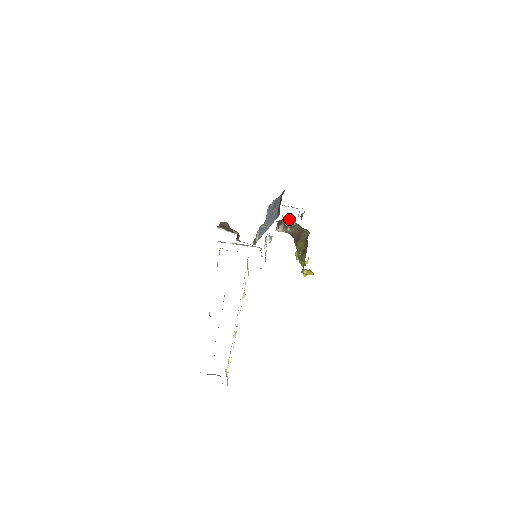
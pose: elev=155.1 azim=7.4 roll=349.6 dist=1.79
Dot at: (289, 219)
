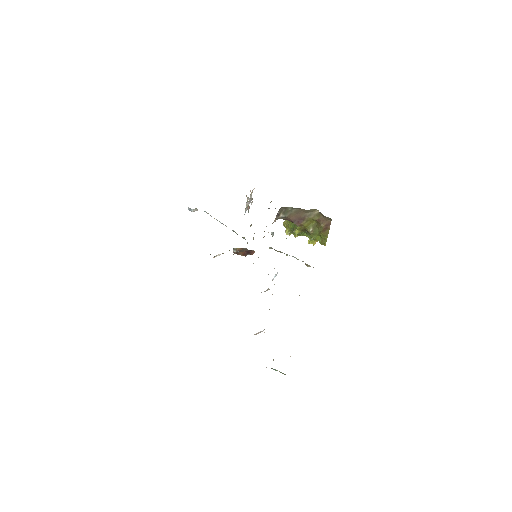
Dot at: (282, 207)
